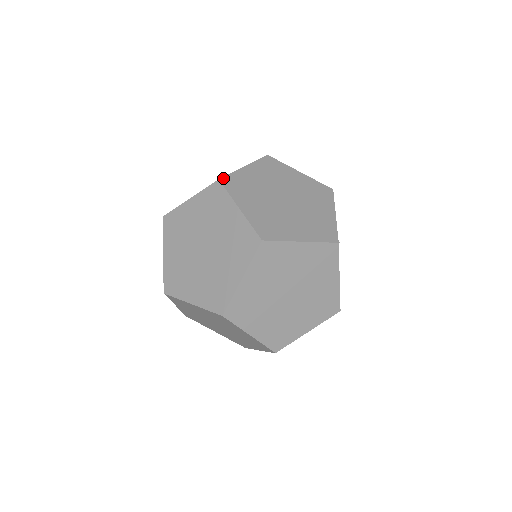
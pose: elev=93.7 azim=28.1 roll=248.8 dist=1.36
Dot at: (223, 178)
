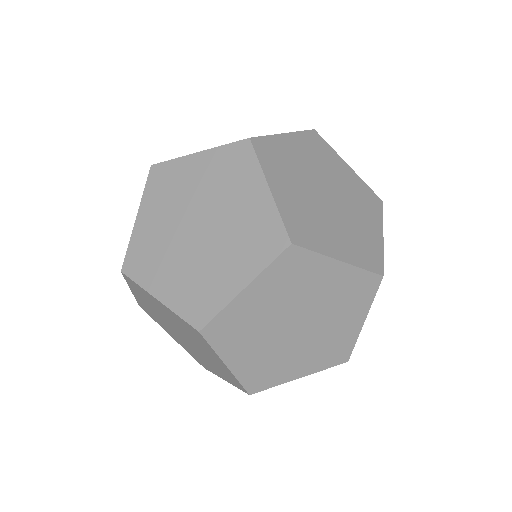
Dot at: (155, 165)
